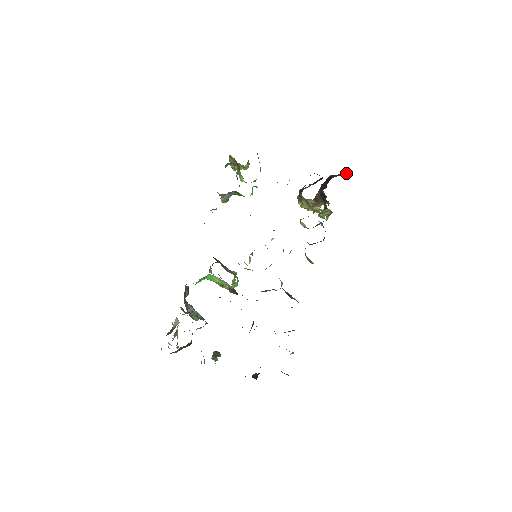
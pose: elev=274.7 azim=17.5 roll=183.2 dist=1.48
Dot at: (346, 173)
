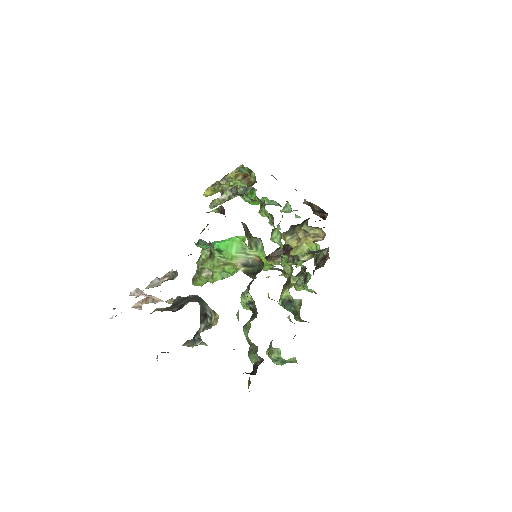
Dot at: occluded
